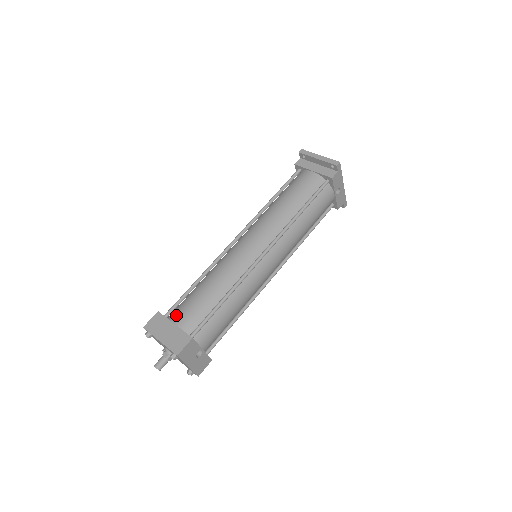
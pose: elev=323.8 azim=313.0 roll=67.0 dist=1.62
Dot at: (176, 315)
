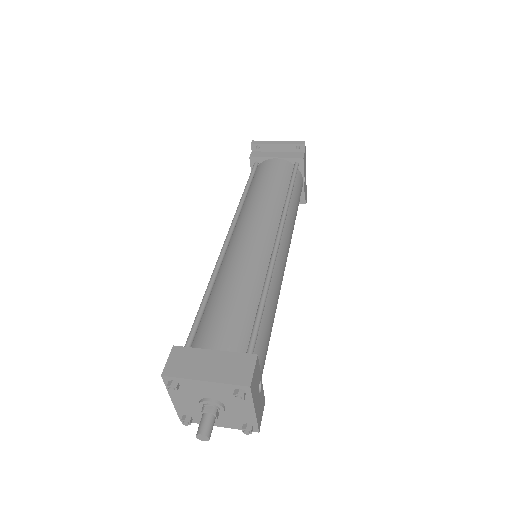
Dot at: (206, 340)
